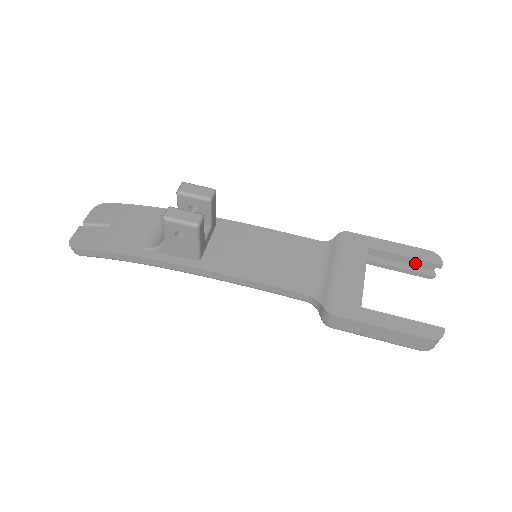
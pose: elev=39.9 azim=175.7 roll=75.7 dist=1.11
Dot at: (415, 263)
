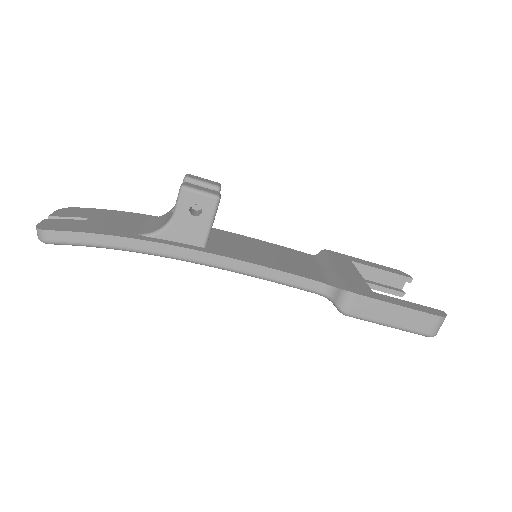
Dot at: (387, 282)
